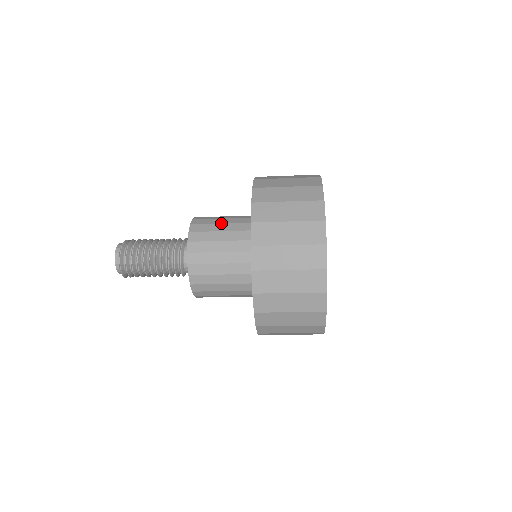
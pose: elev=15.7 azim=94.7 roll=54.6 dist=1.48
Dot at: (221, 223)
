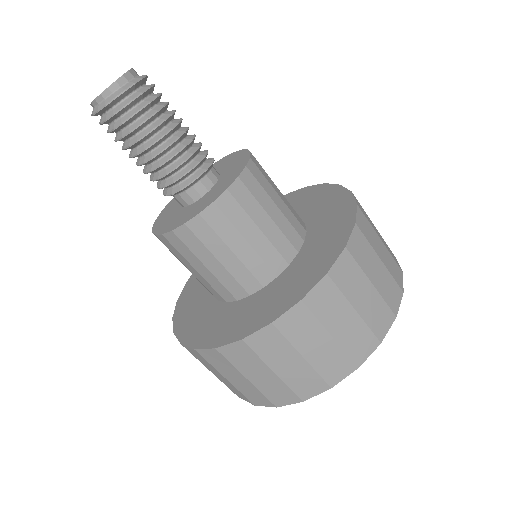
Dot at: (279, 194)
